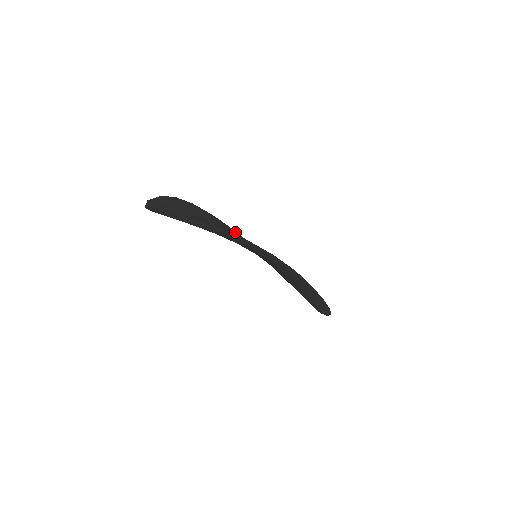
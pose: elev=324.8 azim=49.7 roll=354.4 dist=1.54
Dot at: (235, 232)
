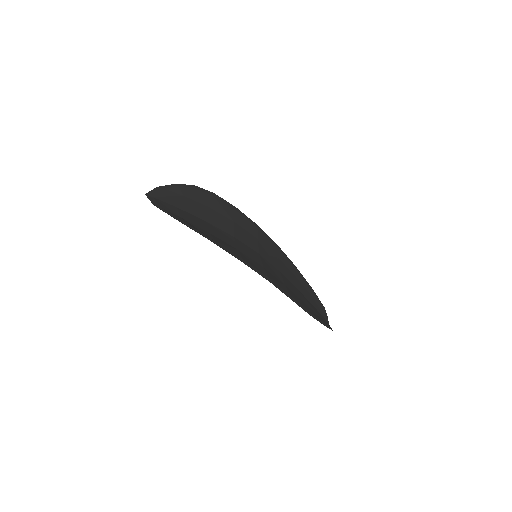
Dot at: (253, 227)
